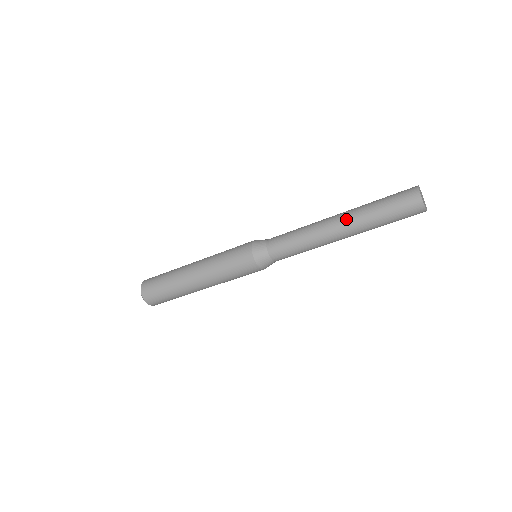
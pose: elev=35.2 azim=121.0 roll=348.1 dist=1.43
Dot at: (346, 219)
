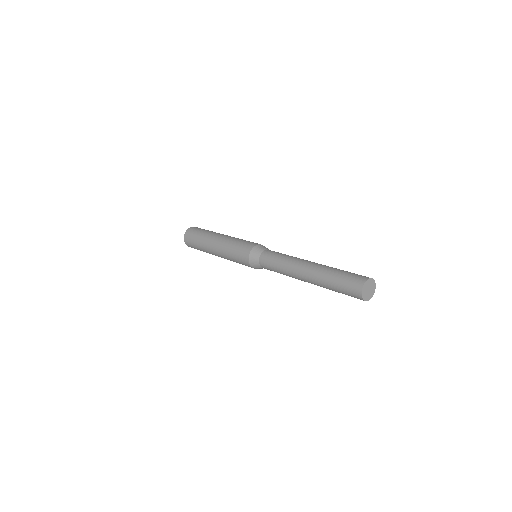
Dot at: (311, 282)
